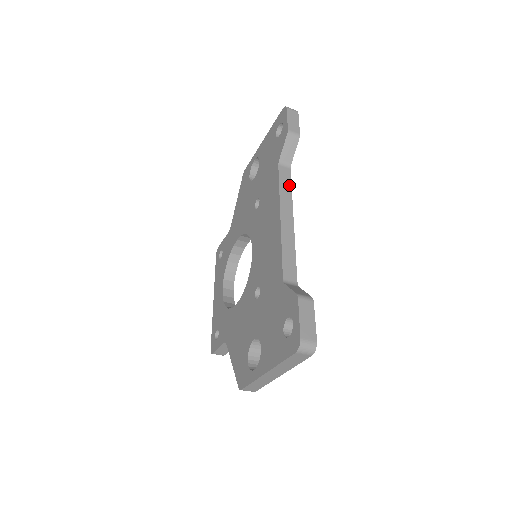
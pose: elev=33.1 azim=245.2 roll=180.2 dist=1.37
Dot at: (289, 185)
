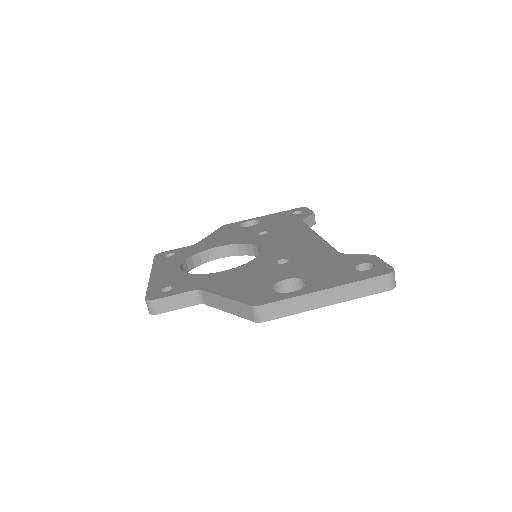
Dot at: occluded
